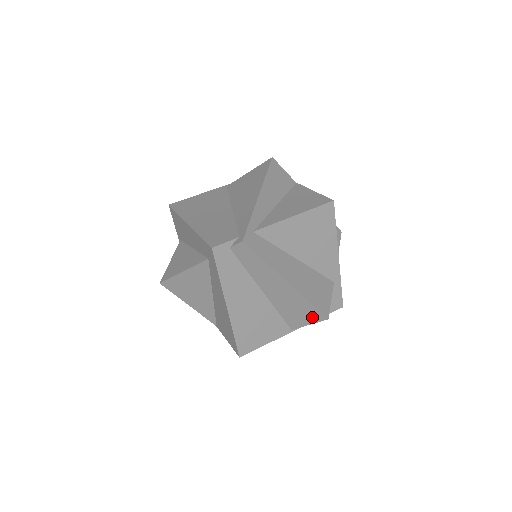
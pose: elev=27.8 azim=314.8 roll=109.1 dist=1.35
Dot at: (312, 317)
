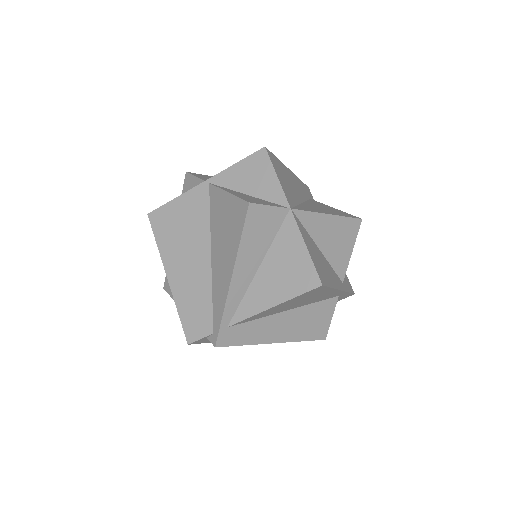
Dot at: occluded
